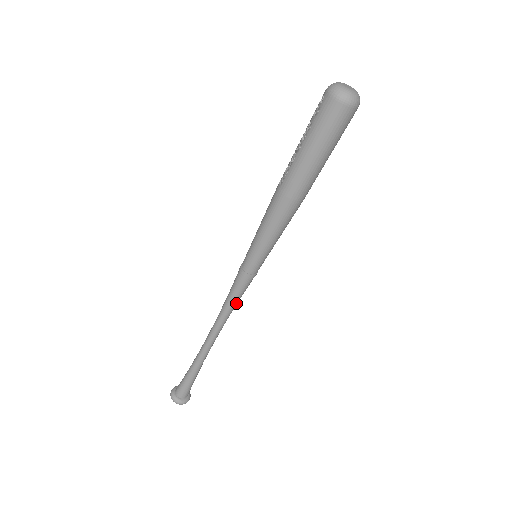
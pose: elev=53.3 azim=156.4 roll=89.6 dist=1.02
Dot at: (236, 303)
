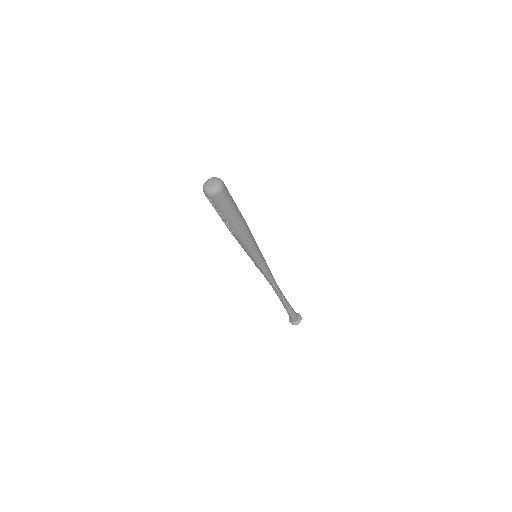
Dot at: (271, 274)
